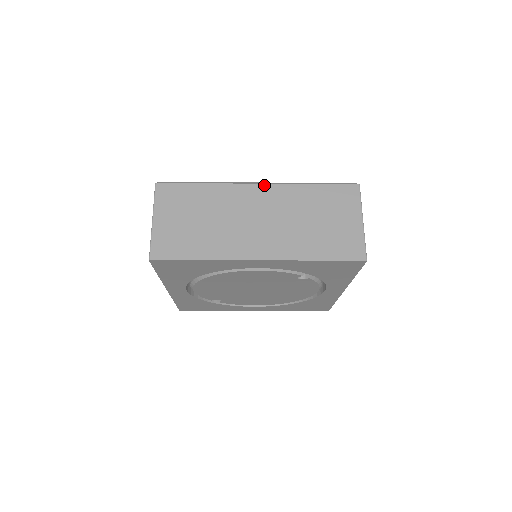
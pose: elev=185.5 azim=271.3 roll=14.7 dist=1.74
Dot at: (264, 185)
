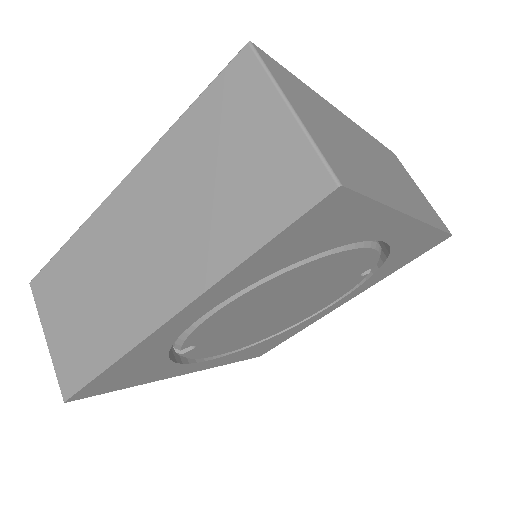
Dot at: (349, 119)
